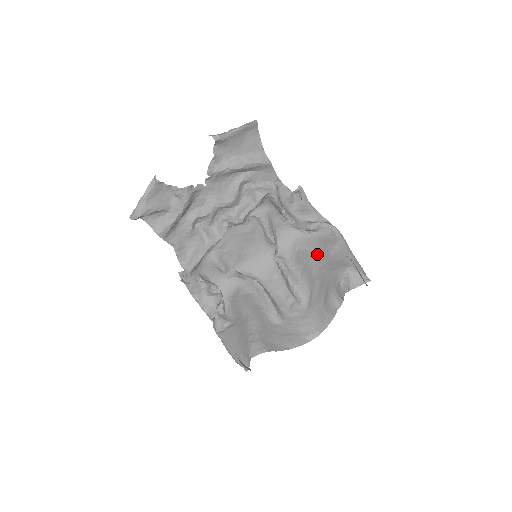
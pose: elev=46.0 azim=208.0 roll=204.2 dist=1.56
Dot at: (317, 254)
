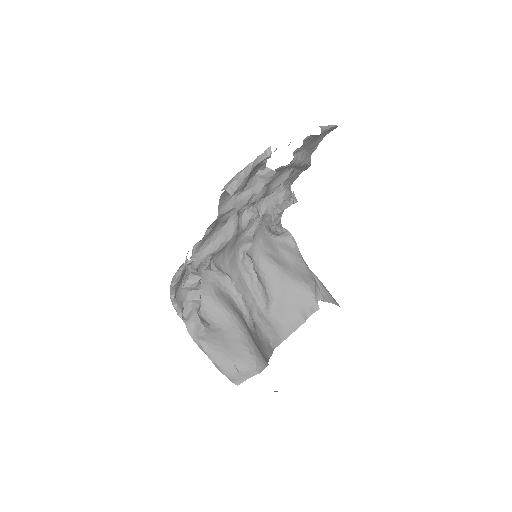
Dot at: (281, 261)
